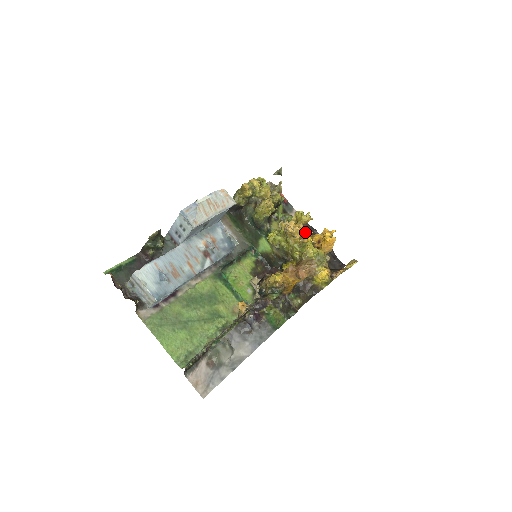
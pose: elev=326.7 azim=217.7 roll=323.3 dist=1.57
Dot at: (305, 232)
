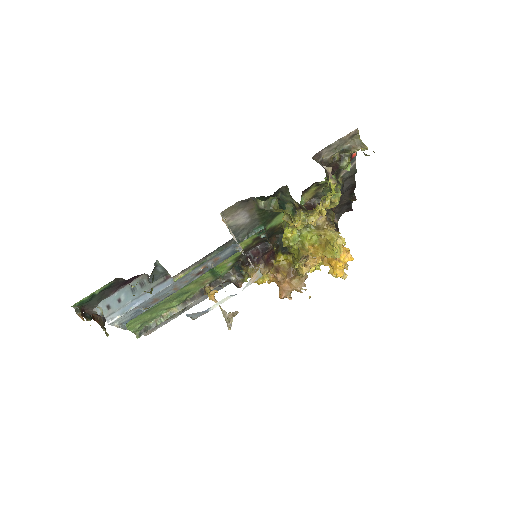
Dot at: occluded
